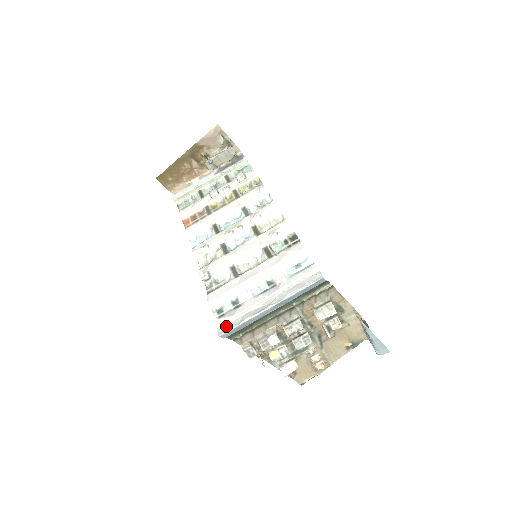
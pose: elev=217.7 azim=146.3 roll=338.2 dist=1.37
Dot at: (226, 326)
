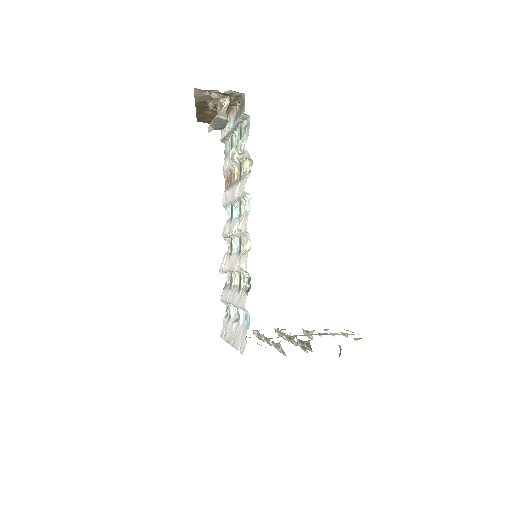
Dot at: (223, 331)
